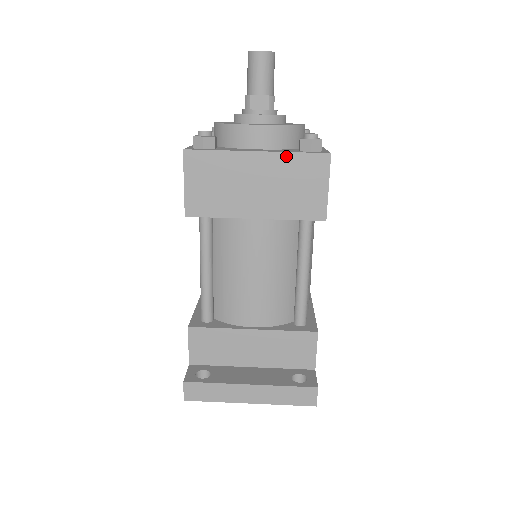
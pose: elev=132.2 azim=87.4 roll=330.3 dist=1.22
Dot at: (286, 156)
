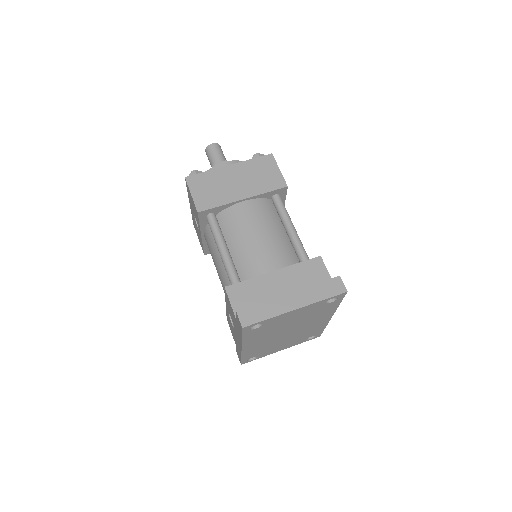
Dot at: (247, 162)
